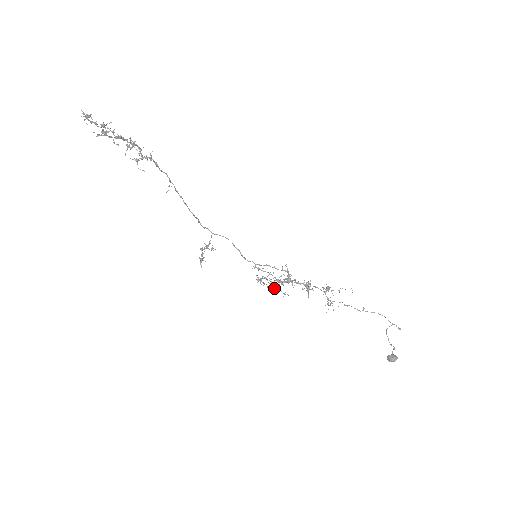
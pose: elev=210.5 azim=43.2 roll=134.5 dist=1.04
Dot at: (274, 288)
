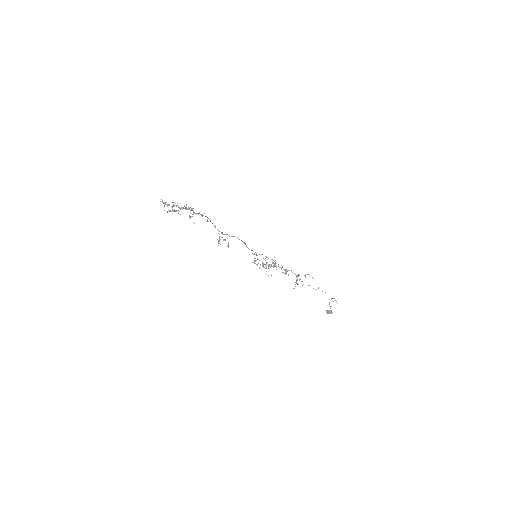
Dot at: occluded
